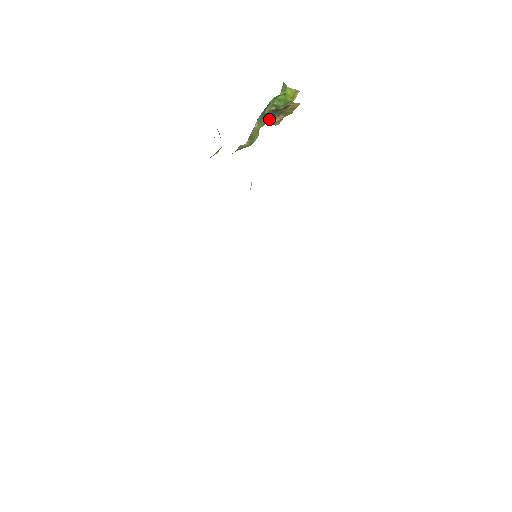
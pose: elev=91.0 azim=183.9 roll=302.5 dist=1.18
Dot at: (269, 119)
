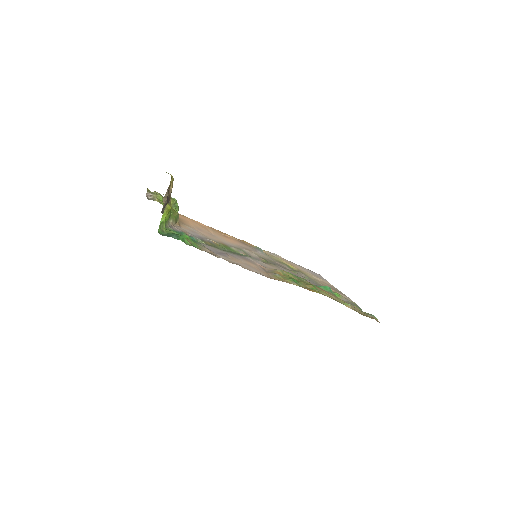
Dot at: (169, 199)
